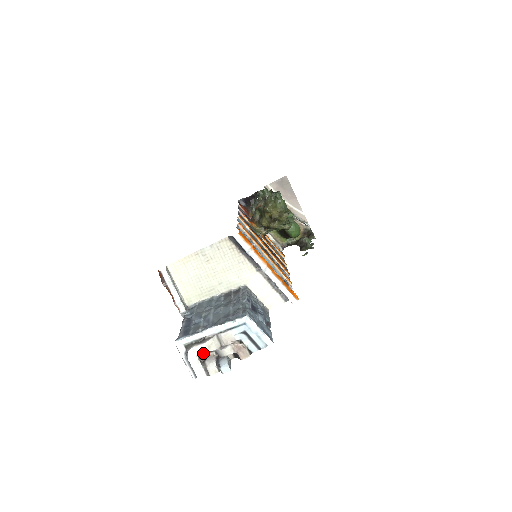
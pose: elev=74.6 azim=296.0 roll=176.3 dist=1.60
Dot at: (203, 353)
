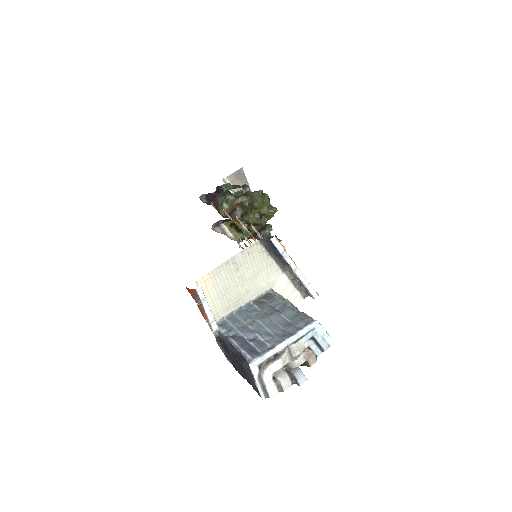
Dot at: occluded
